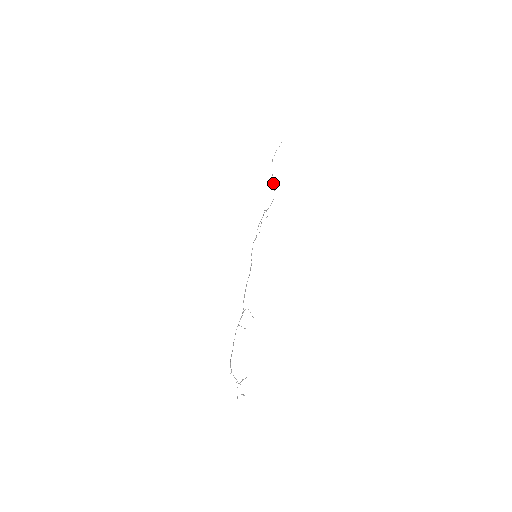
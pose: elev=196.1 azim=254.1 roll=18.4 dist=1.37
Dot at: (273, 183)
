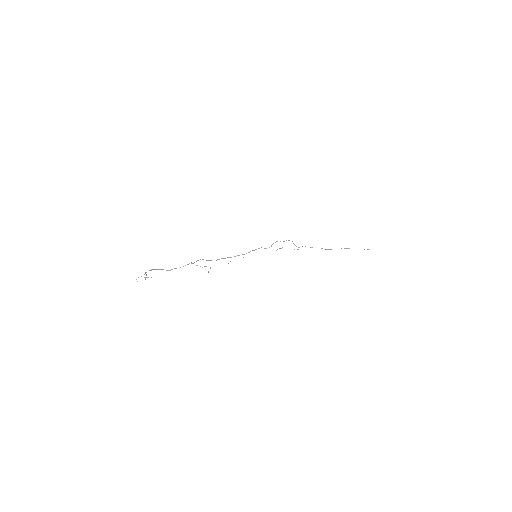
Dot at: (329, 249)
